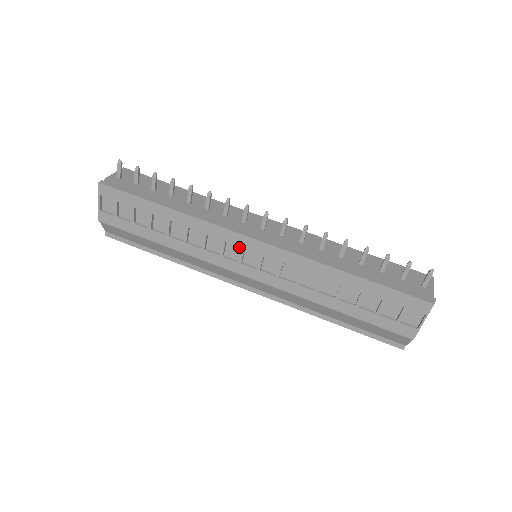
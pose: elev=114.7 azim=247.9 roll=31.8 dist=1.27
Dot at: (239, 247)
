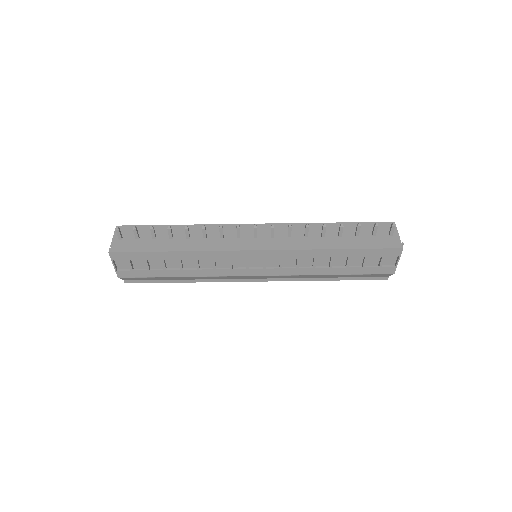
Dot at: (243, 258)
